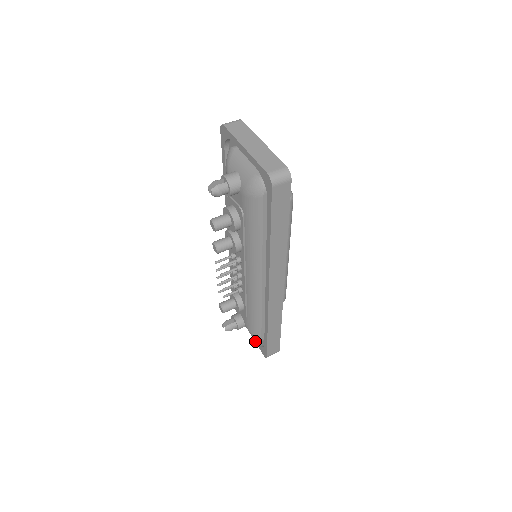
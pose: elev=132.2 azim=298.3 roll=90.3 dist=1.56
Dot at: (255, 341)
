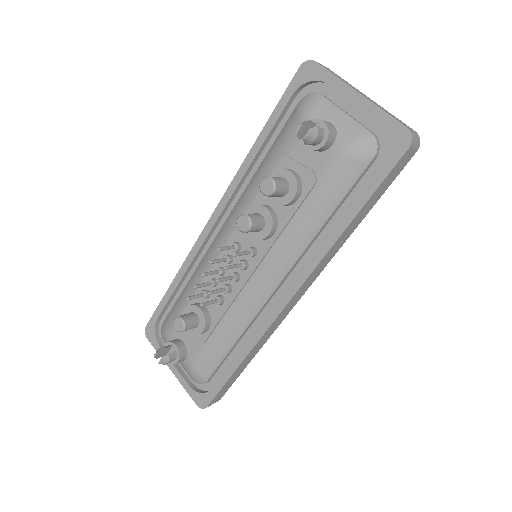
Dot at: (183, 385)
